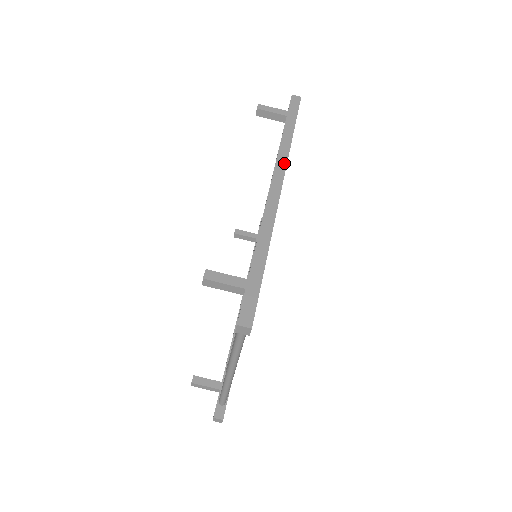
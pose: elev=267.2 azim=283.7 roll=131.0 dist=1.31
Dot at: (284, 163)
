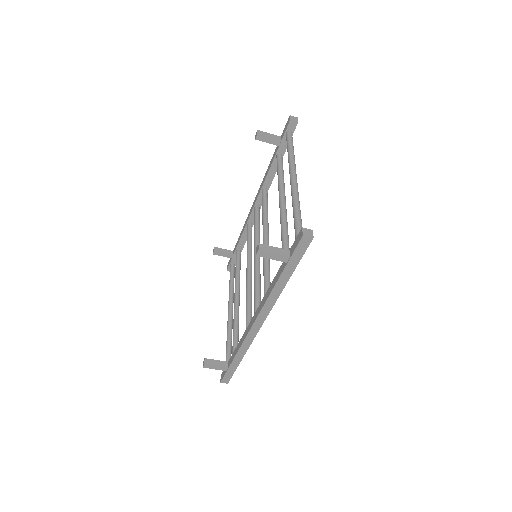
Dot at: (269, 310)
